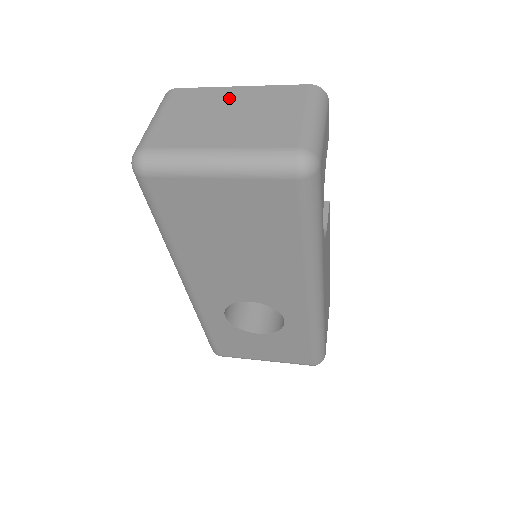
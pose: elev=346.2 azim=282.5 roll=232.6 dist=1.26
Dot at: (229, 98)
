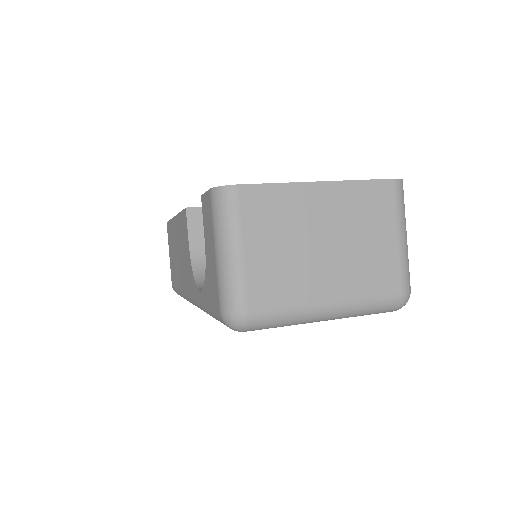
Dot at: (314, 208)
